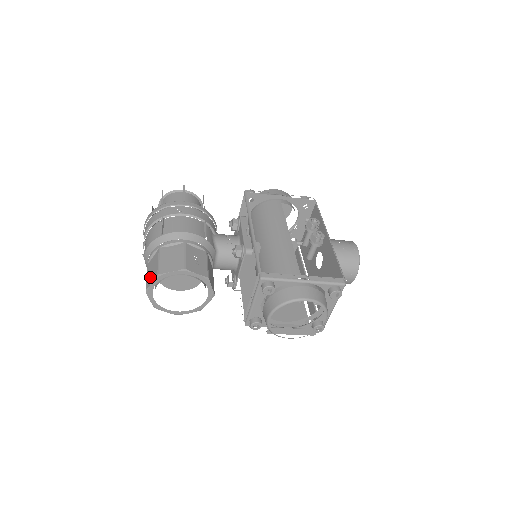
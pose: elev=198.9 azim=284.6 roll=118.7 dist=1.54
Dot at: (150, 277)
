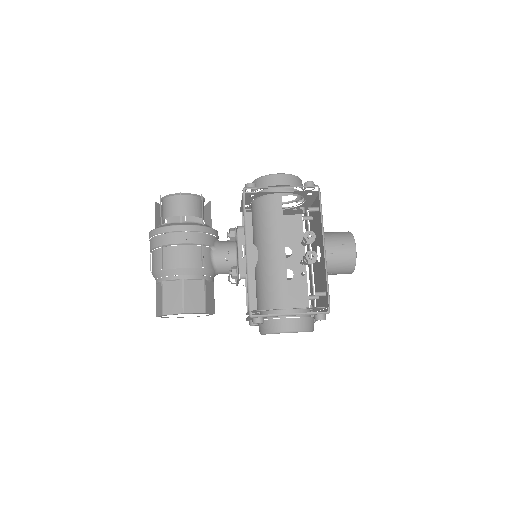
Dot at: (158, 307)
